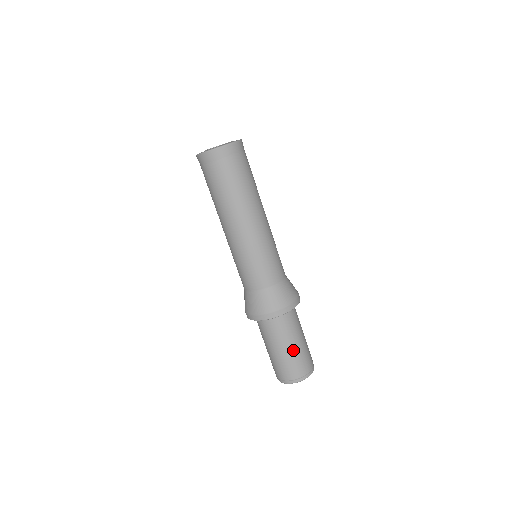
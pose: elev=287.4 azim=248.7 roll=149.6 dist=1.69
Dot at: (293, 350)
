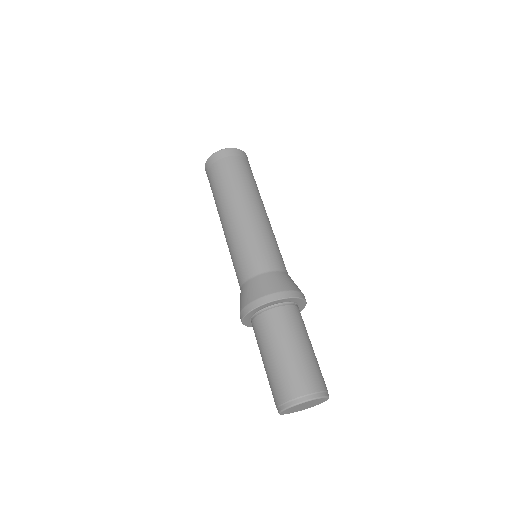
Dot at: (301, 352)
